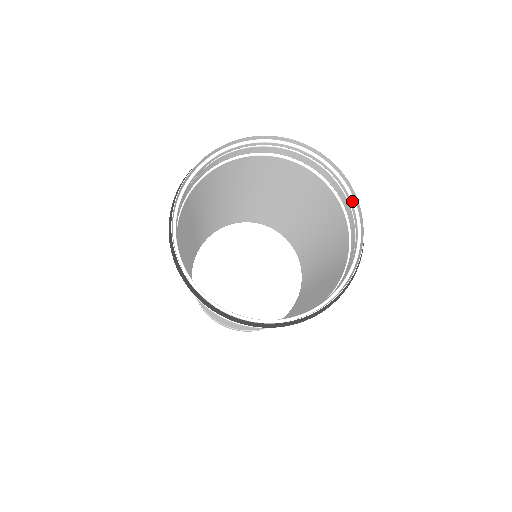
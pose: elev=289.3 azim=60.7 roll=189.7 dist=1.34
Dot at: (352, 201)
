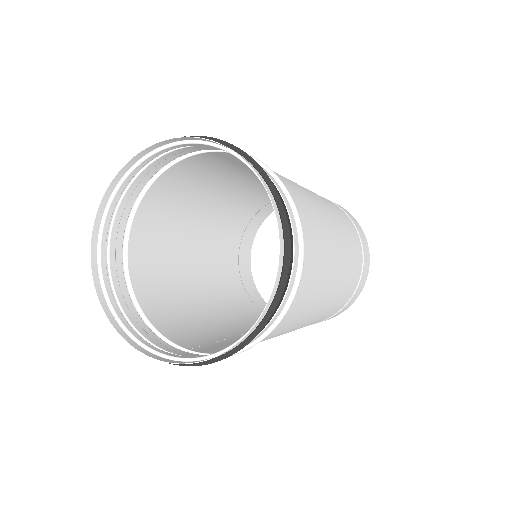
Dot at: (273, 291)
